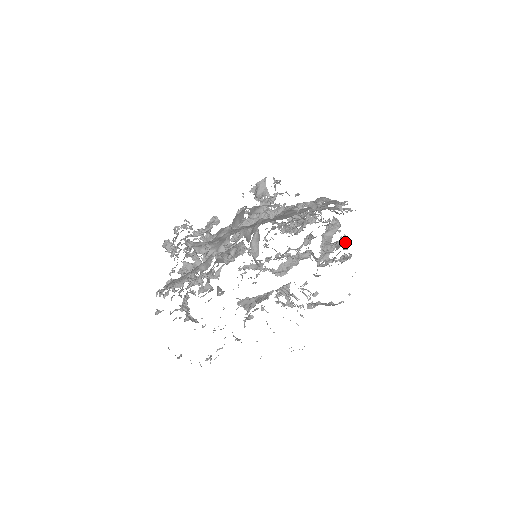
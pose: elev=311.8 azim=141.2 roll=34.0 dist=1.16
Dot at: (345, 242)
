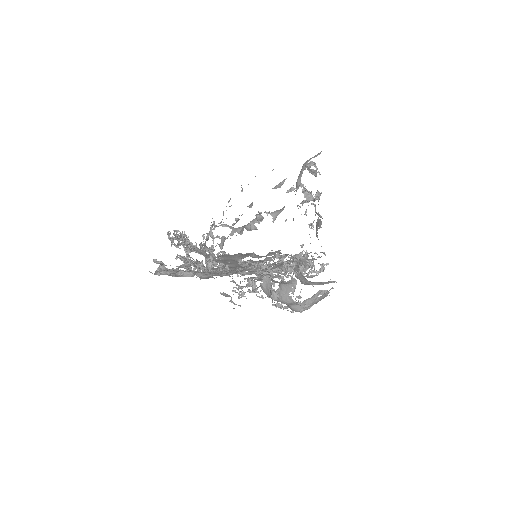
Dot at: (324, 254)
